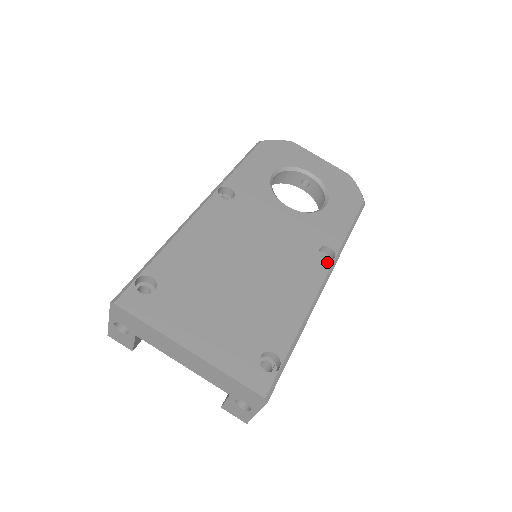
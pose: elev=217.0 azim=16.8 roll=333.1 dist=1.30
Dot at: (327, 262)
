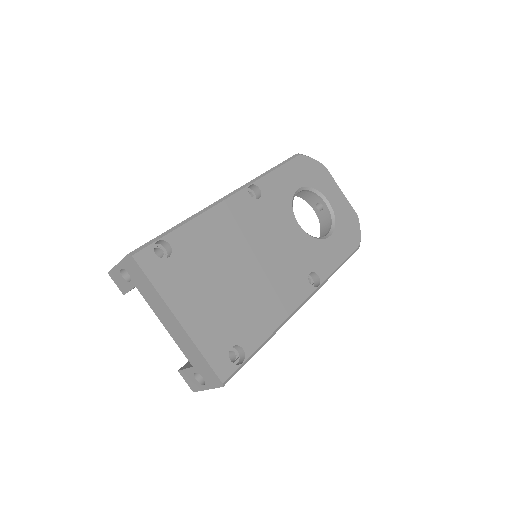
Dot at: (311, 287)
